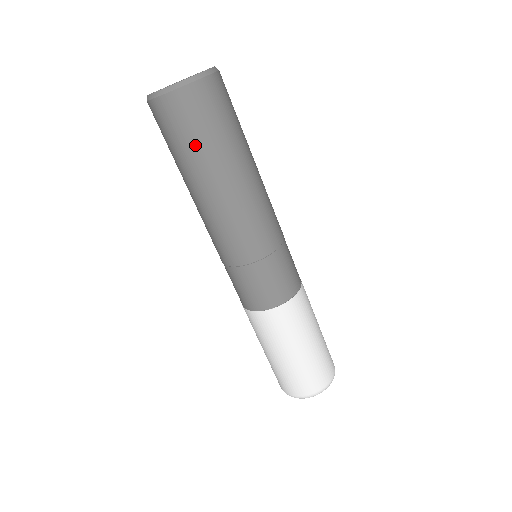
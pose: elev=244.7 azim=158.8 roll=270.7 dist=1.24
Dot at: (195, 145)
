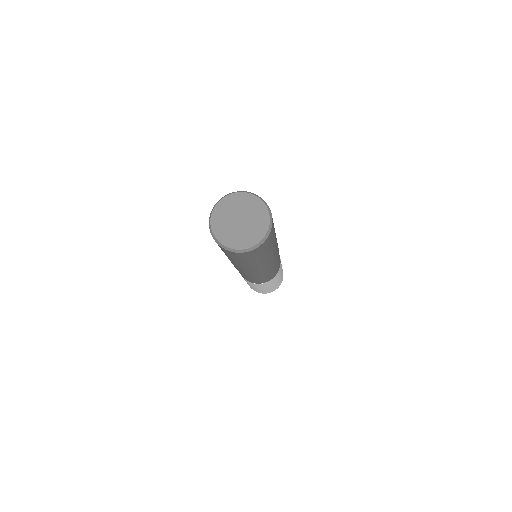
Dot at: (234, 259)
